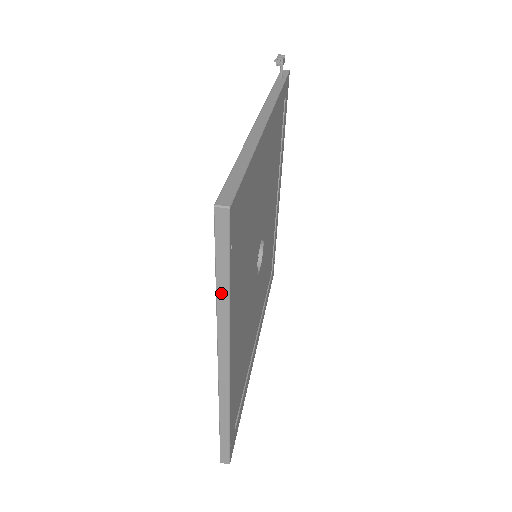
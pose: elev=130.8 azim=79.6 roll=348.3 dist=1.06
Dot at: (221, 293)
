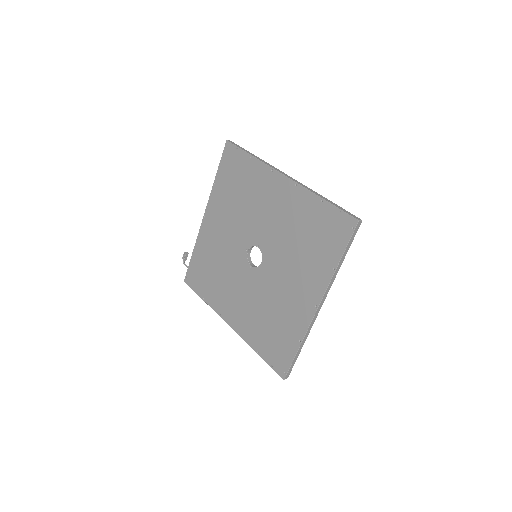
Dot at: (253, 155)
